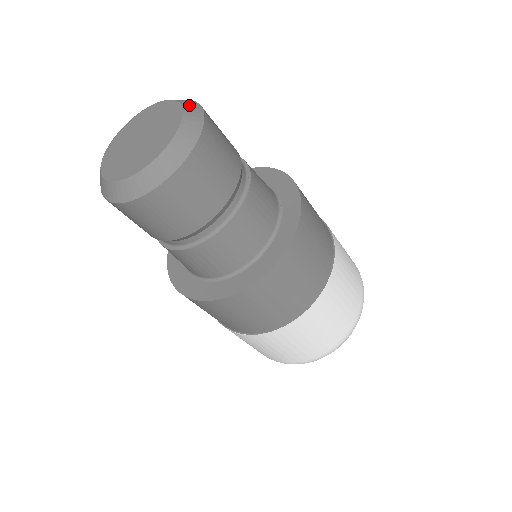
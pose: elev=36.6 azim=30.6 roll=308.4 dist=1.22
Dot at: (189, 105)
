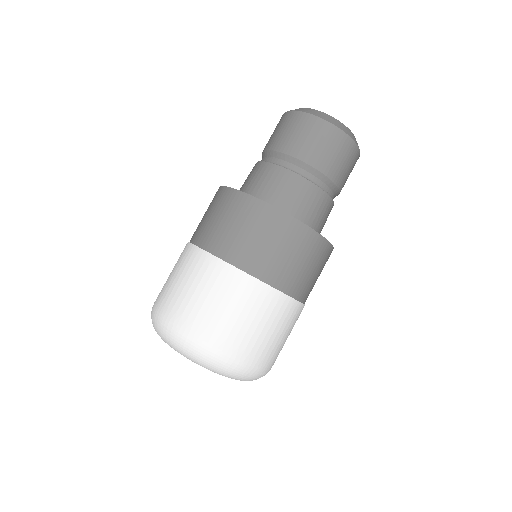
Dot at: occluded
